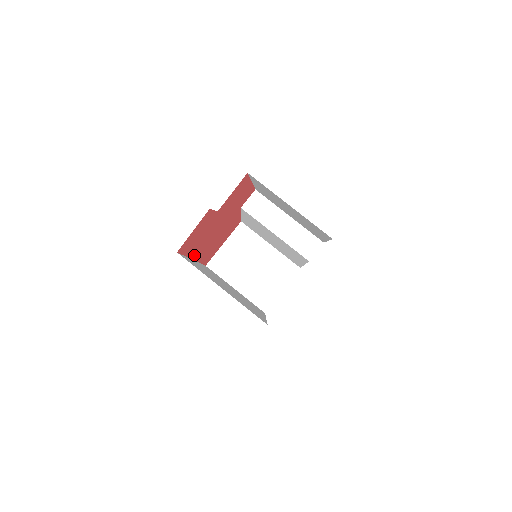
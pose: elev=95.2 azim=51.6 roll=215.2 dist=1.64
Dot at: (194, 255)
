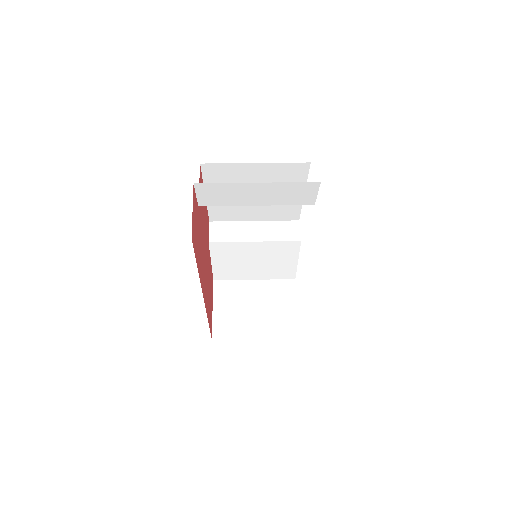
Dot at: (201, 285)
